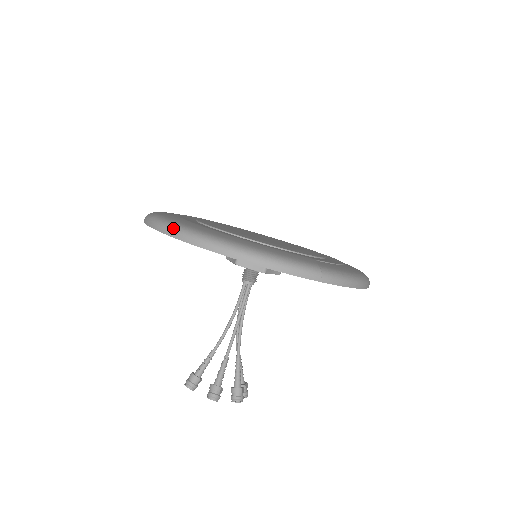
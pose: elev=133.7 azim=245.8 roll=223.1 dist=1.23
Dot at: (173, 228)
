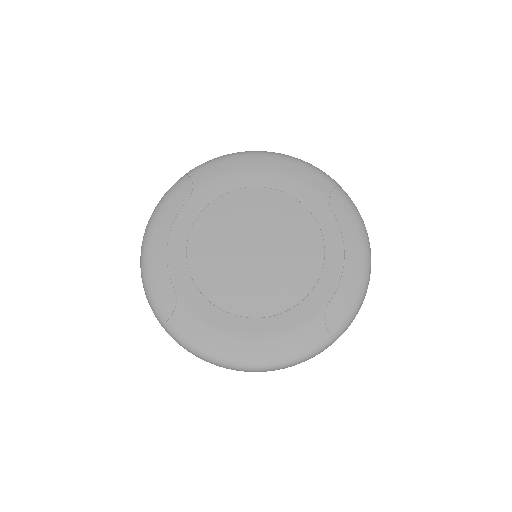
Dot at: (199, 356)
